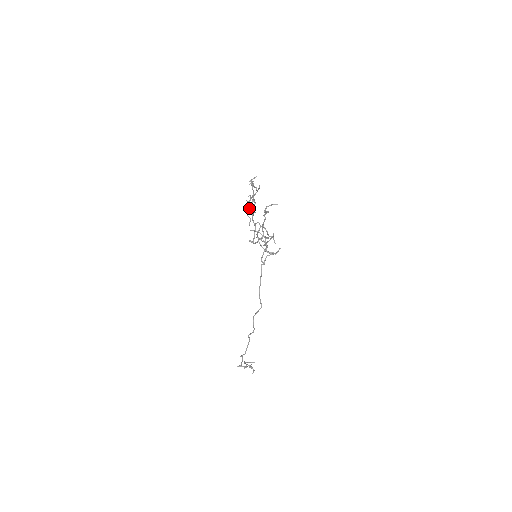
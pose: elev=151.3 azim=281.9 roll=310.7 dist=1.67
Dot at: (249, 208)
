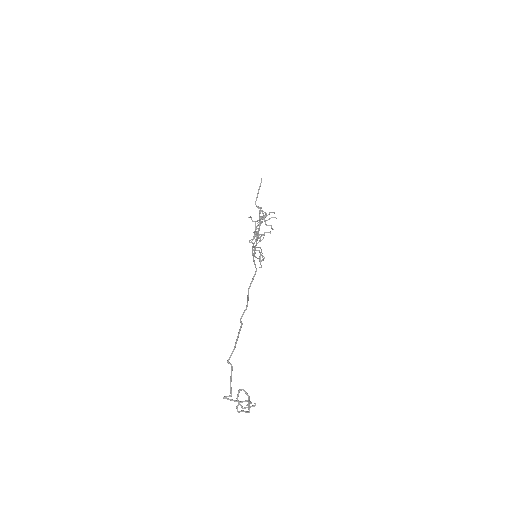
Dot at: occluded
